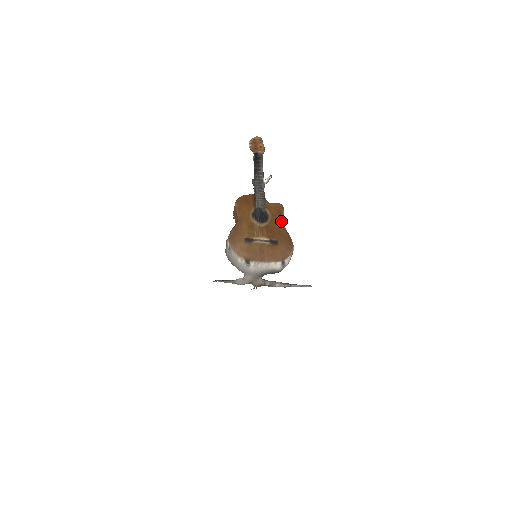
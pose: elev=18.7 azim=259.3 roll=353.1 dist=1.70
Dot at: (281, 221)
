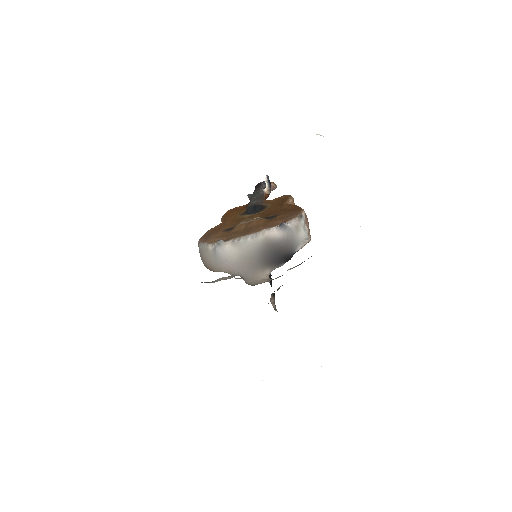
Dot at: (285, 203)
